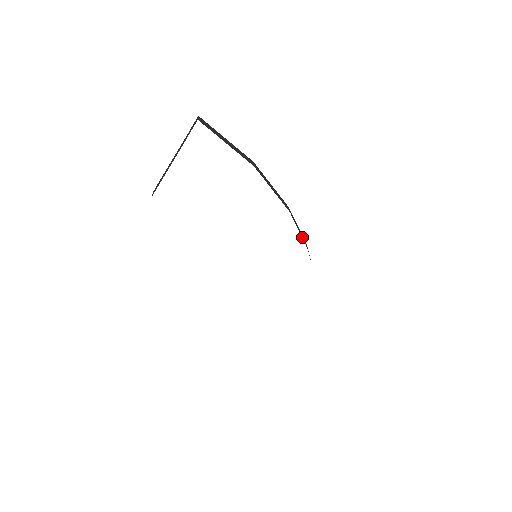
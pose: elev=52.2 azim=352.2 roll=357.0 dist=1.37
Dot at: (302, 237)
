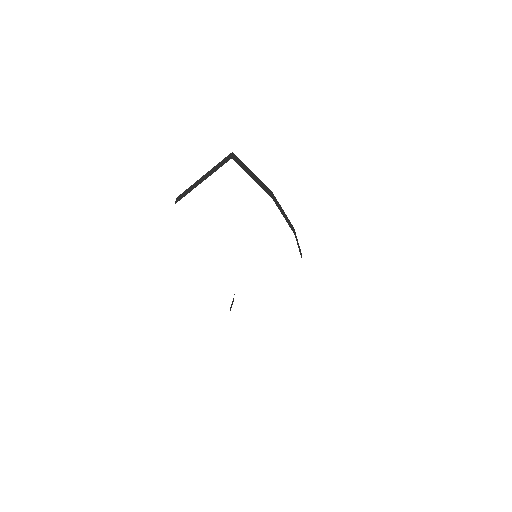
Dot at: (300, 252)
